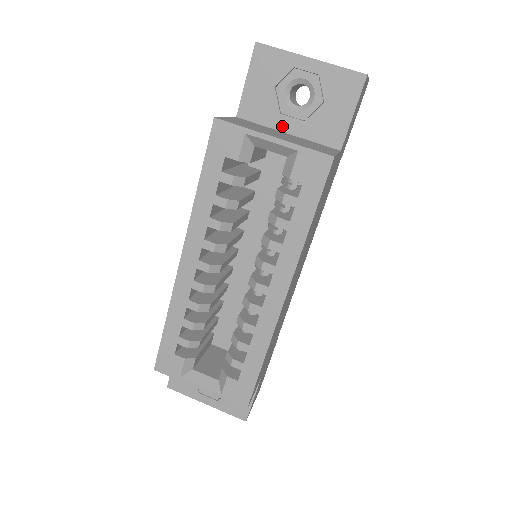
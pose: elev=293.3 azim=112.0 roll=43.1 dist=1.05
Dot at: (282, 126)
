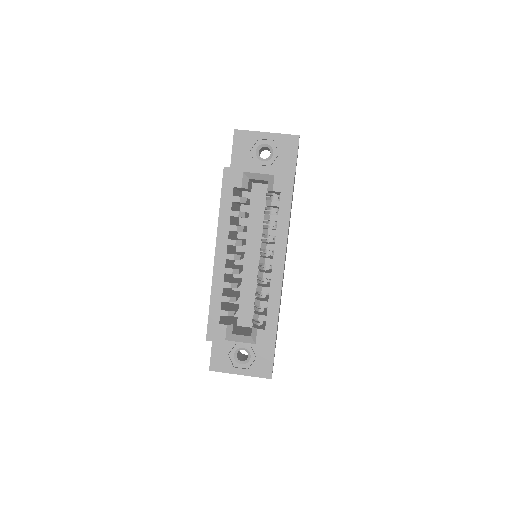
Dot at: occluded
